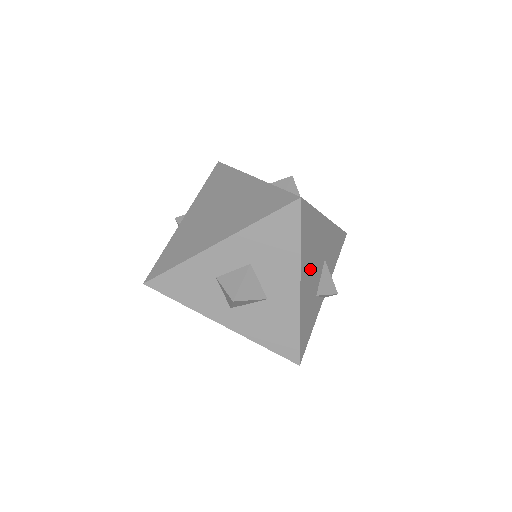
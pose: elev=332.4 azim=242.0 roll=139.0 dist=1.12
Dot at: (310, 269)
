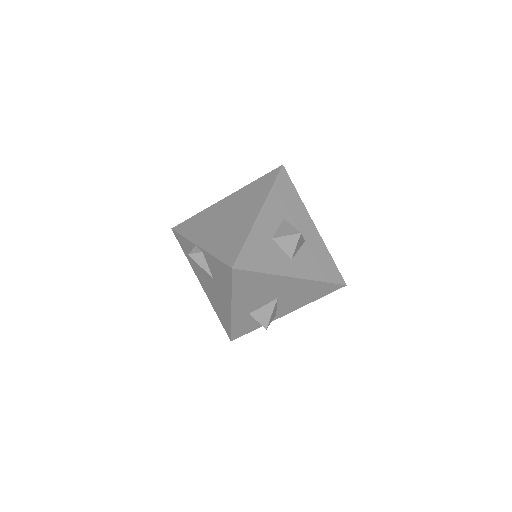
Dot at: occluded
